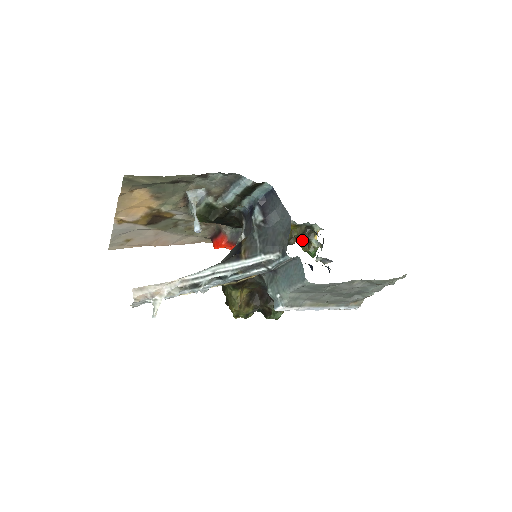
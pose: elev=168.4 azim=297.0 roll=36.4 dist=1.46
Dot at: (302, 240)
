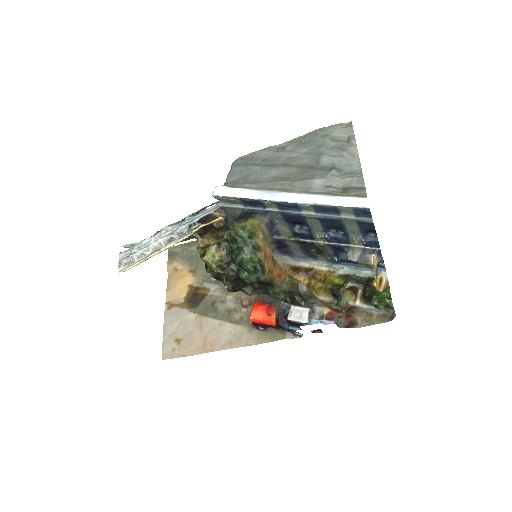
Dot at: (366, 295)
